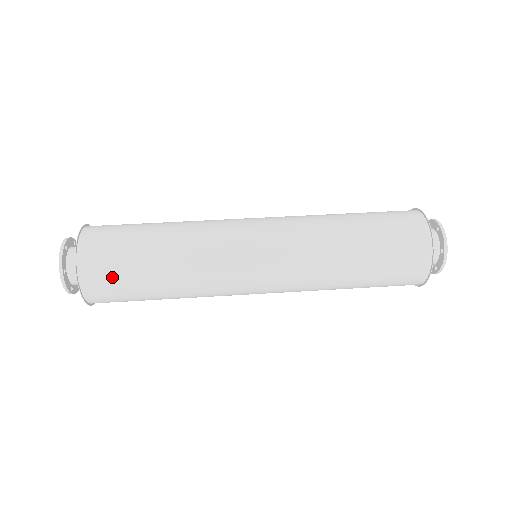
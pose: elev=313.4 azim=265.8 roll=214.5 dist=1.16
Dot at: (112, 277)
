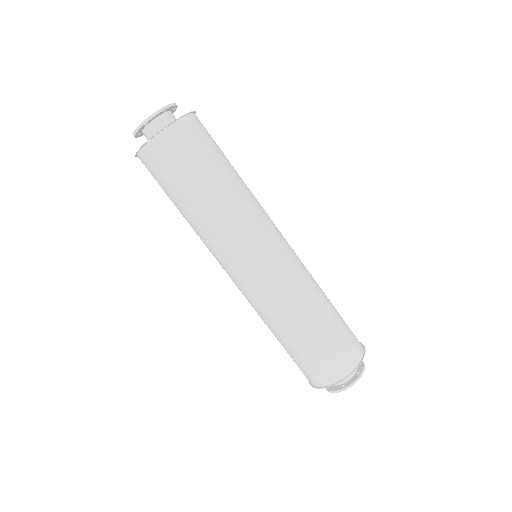
Dot at: (167, 167)
